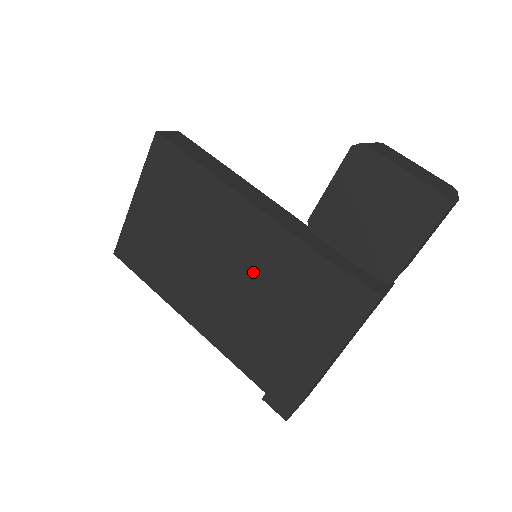
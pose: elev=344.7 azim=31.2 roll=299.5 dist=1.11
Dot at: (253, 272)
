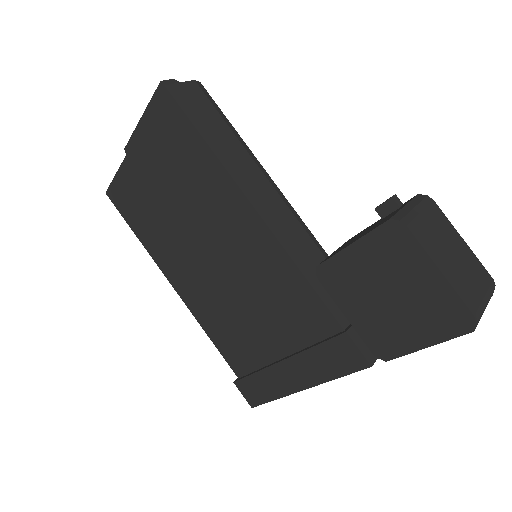
Dot at: (248, 280)
